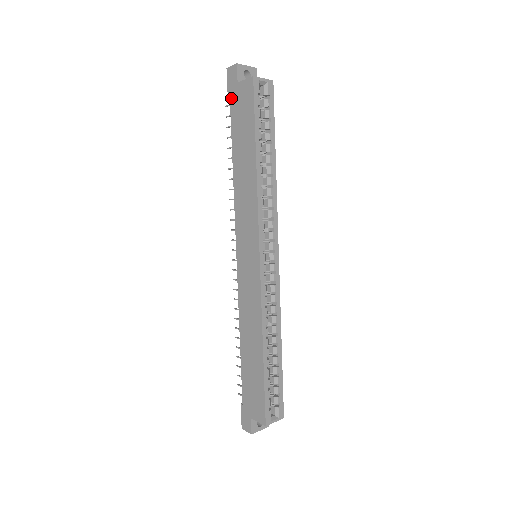
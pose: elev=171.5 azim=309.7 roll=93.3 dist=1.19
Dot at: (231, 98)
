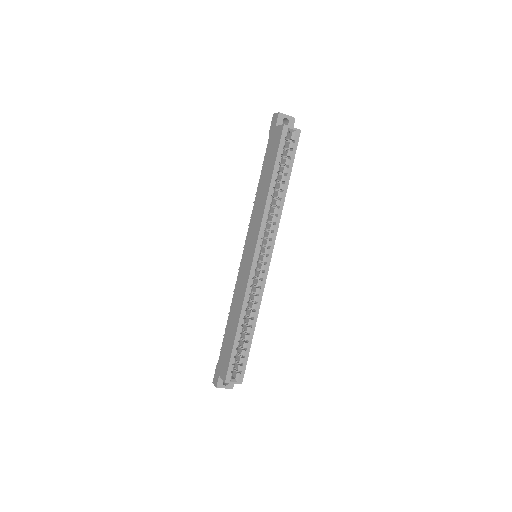
Dot at: (270, 136)
